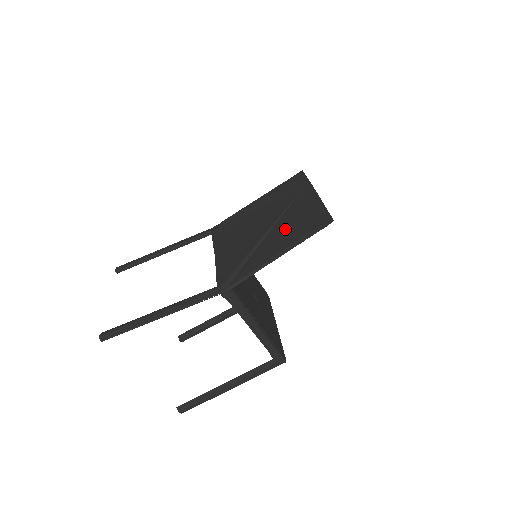
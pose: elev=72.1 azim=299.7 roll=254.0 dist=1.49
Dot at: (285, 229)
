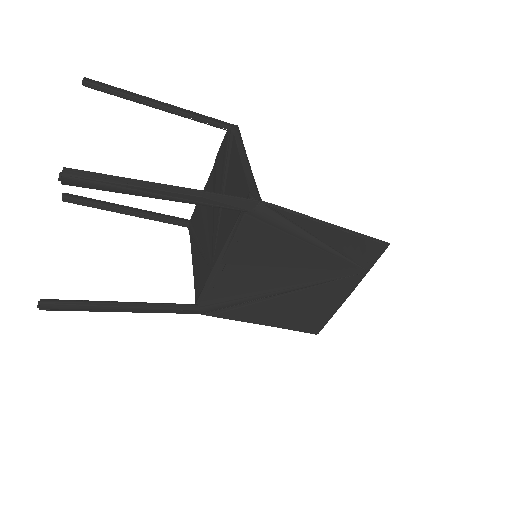
Dot at: (293, 307)
